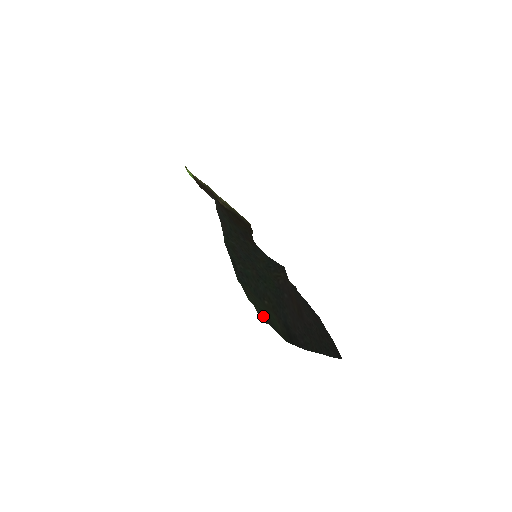
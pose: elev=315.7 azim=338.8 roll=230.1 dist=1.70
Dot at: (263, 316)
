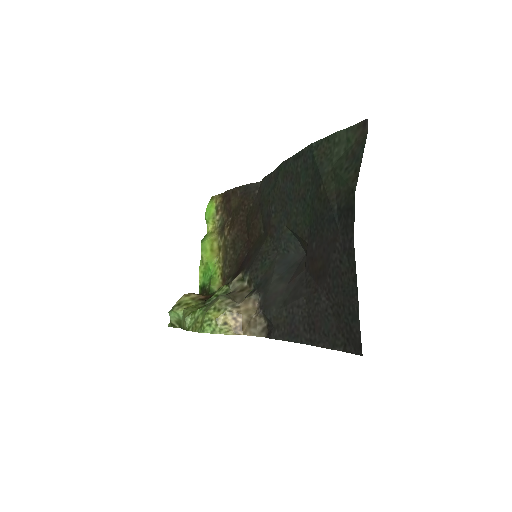
Dot at: (357, 134)
